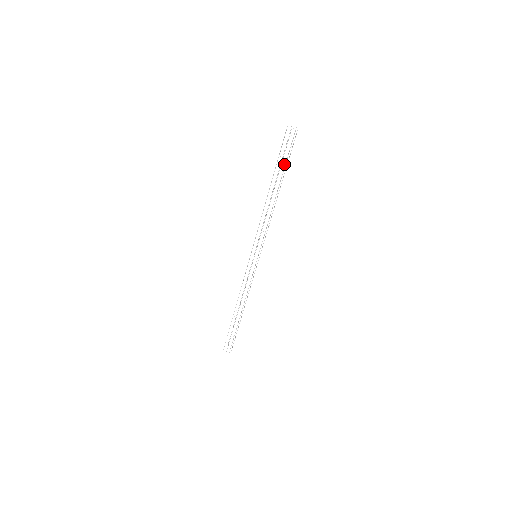
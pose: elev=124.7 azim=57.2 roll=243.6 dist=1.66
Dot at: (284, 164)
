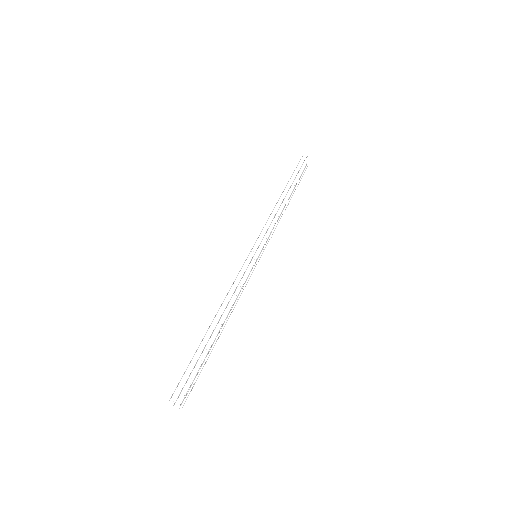
Dot at: occluded
